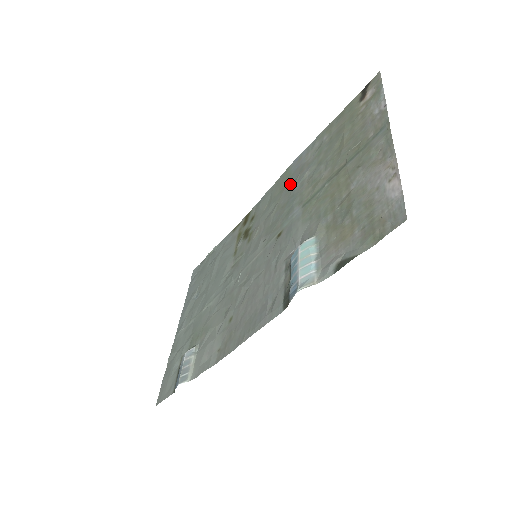
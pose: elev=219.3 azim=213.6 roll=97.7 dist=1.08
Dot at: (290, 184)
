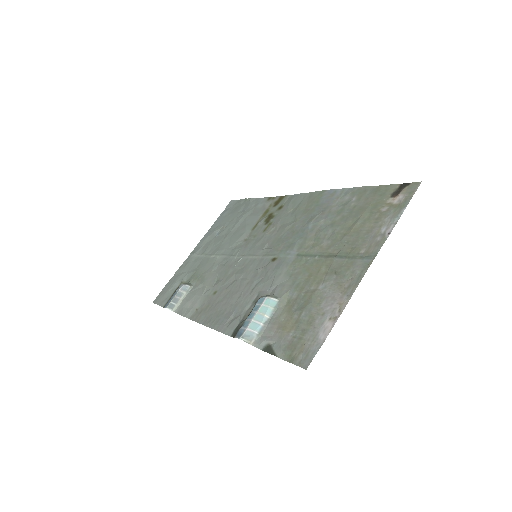
Dot at: (311, 214)
